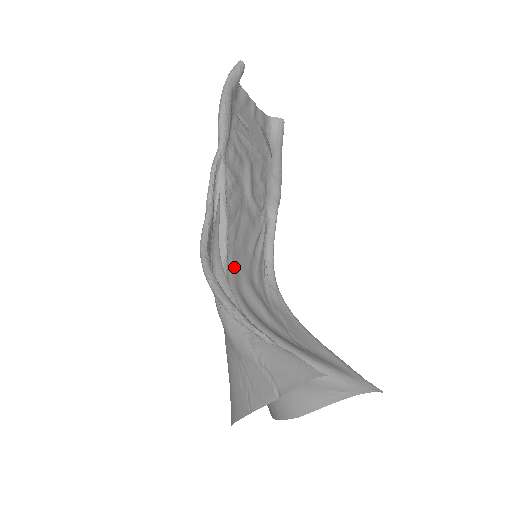
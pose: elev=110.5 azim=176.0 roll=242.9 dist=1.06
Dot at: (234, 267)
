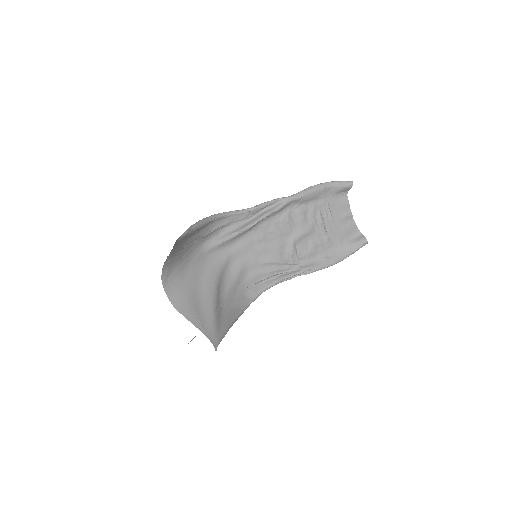
Dot at: (241, 249)
